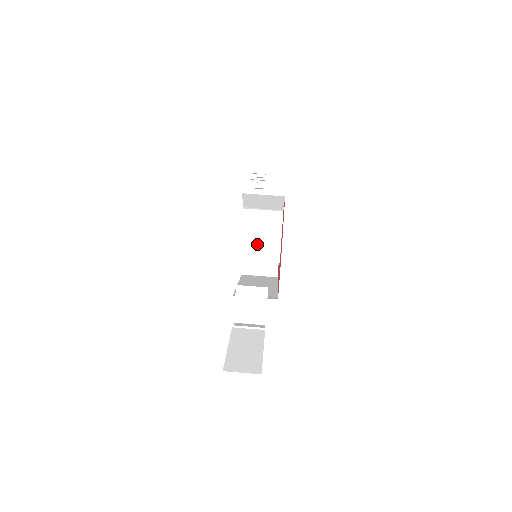
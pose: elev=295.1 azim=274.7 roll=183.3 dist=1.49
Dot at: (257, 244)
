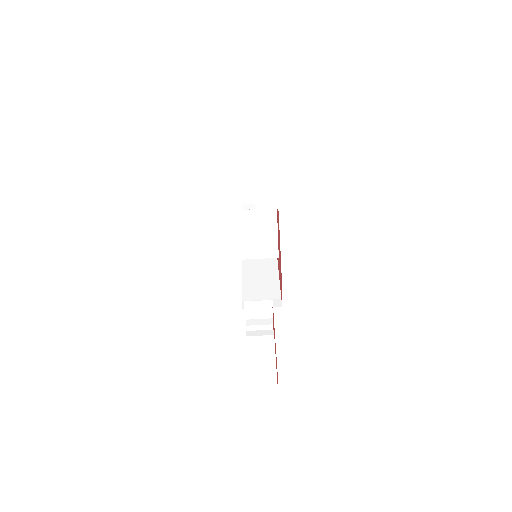
Dot at: (255, 243)
